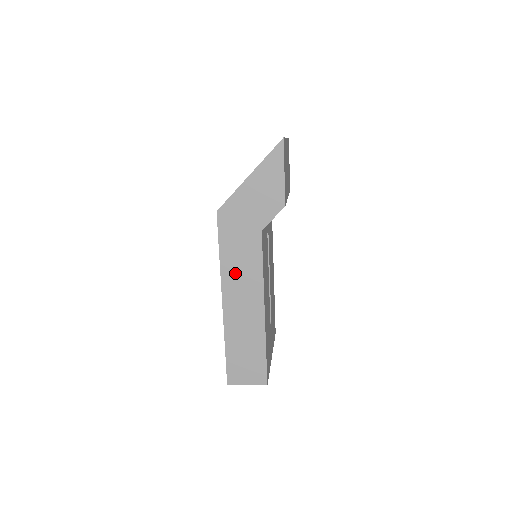
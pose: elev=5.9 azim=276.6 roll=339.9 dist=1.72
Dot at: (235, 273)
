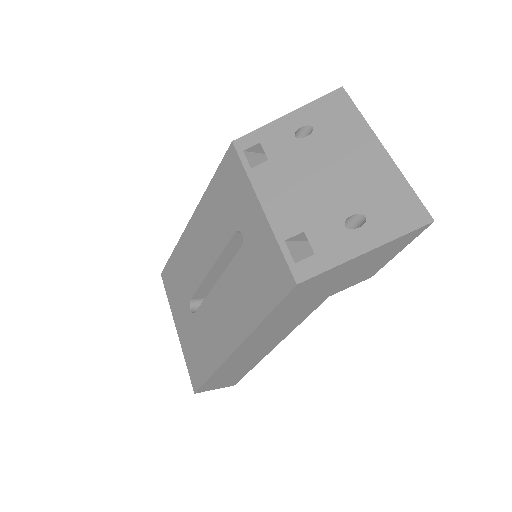
Dot at: (270, 328)
